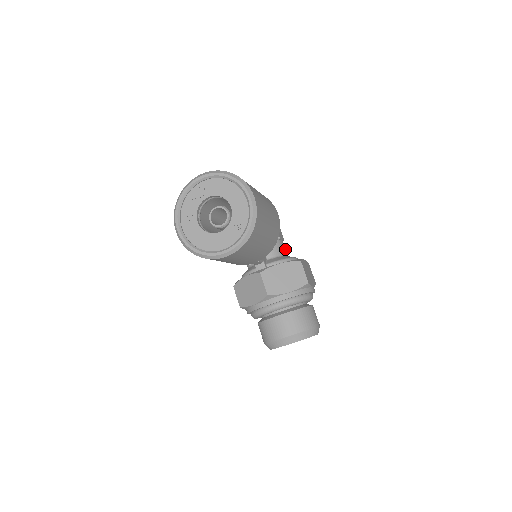
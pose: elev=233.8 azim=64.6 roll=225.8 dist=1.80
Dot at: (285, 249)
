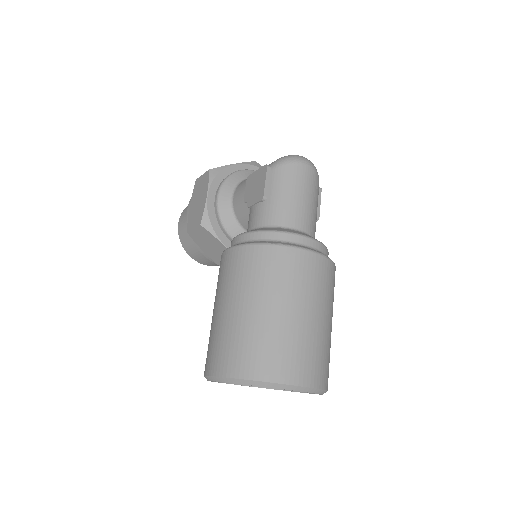
Dot at: occluded
